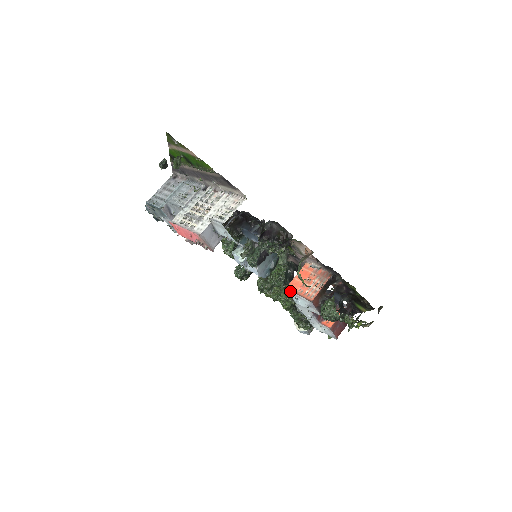
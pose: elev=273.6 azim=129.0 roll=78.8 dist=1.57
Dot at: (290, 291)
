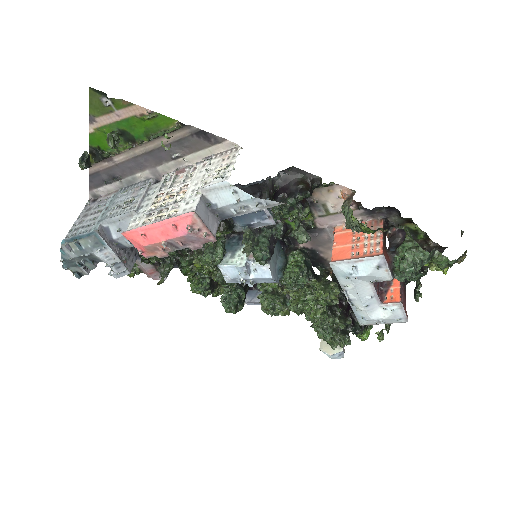
Dot at: (341, 261)
